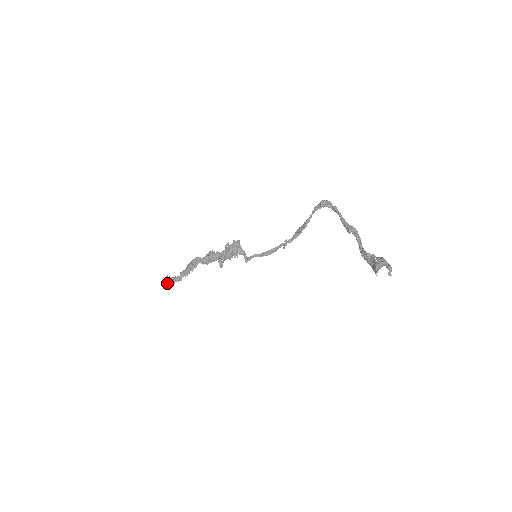
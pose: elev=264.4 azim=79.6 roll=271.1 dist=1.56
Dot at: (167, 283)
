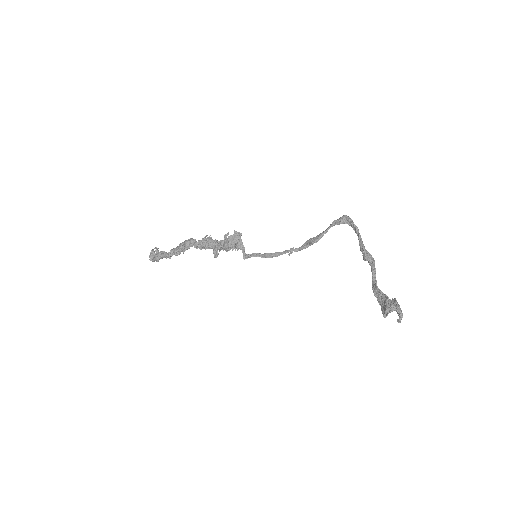
Dot at: (154, 256)
